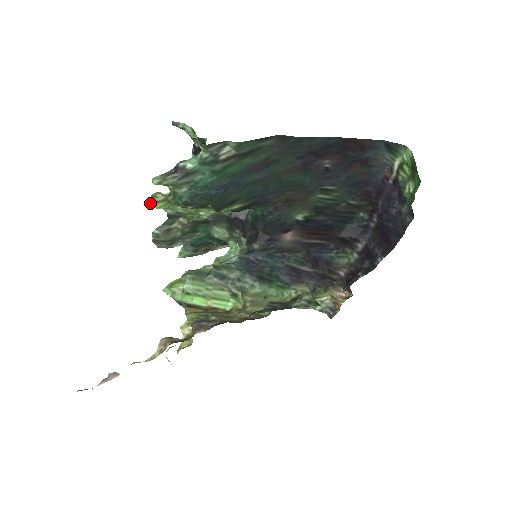
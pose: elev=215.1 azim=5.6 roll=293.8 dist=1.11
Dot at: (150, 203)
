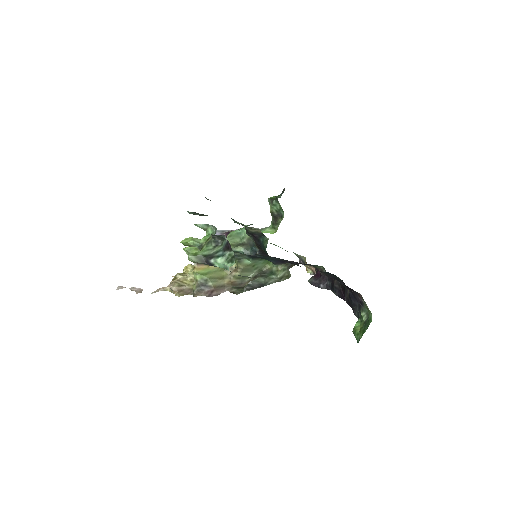
Dot at: (184, 245)
